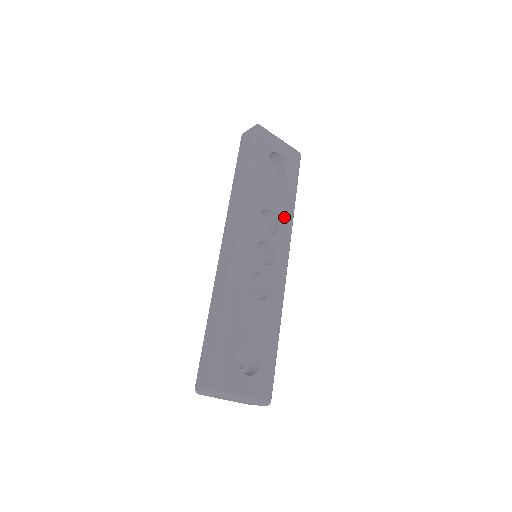
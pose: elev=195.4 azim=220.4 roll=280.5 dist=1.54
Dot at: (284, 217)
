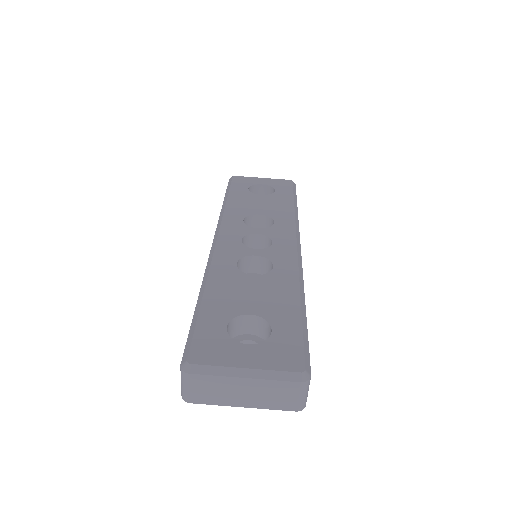
Dot at: (280, 216)
